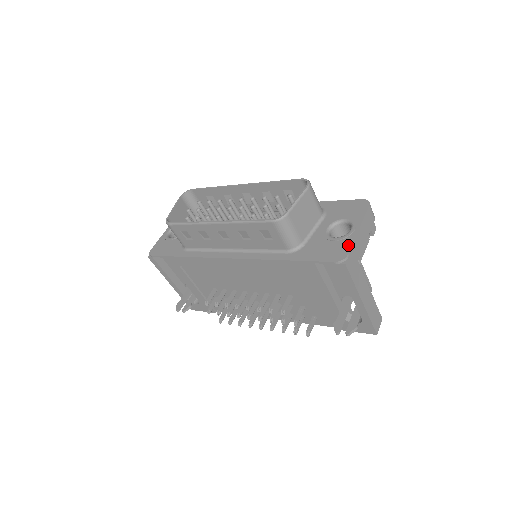
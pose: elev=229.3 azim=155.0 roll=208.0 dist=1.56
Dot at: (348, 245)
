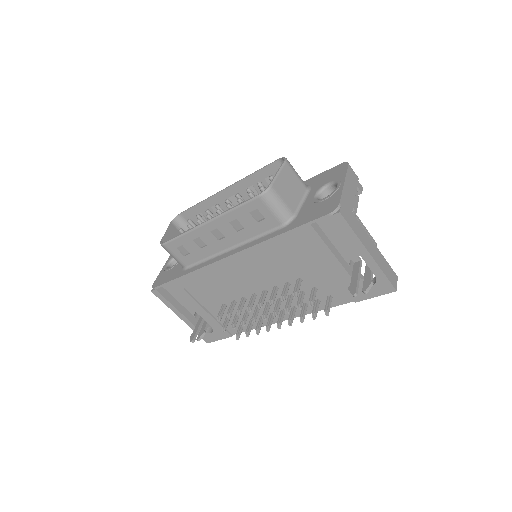
Dot at: (337, 197)
